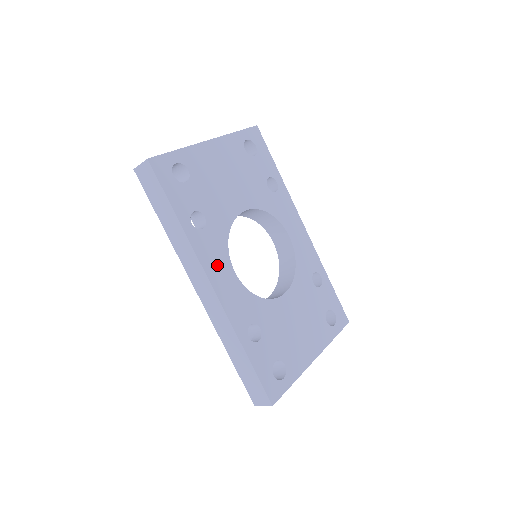
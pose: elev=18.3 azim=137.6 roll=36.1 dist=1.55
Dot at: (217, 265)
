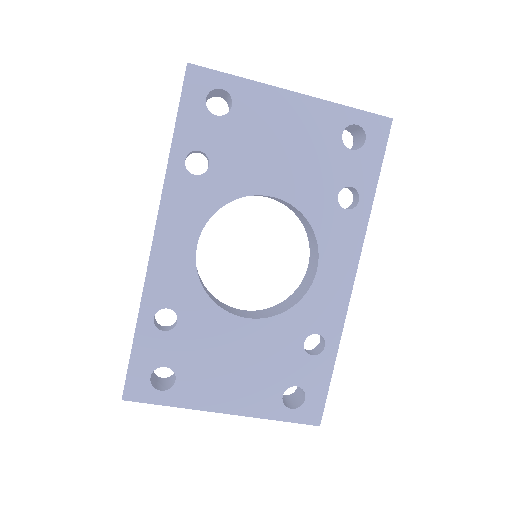
Dot at: (180, 222)
